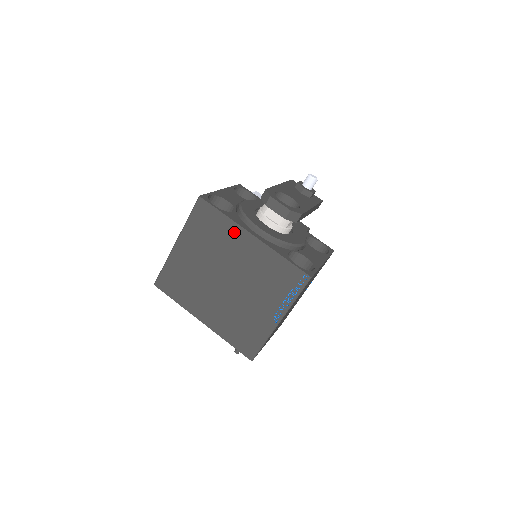
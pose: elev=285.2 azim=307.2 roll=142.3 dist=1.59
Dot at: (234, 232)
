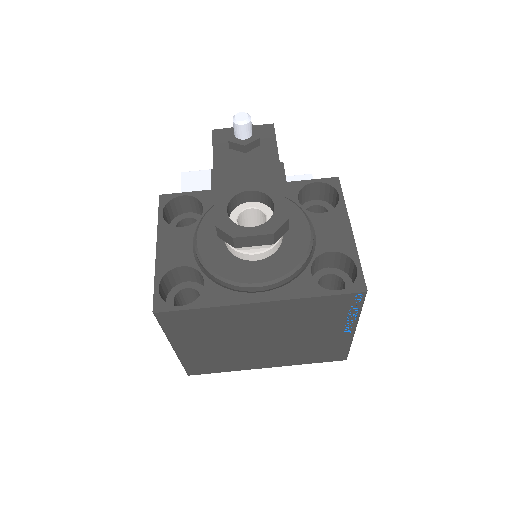
Dot at: (232, 312)
